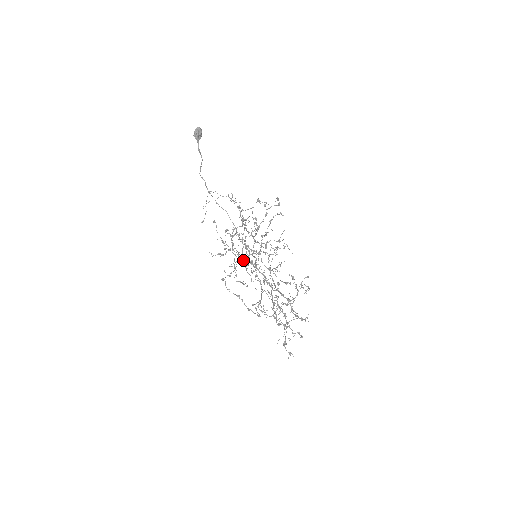
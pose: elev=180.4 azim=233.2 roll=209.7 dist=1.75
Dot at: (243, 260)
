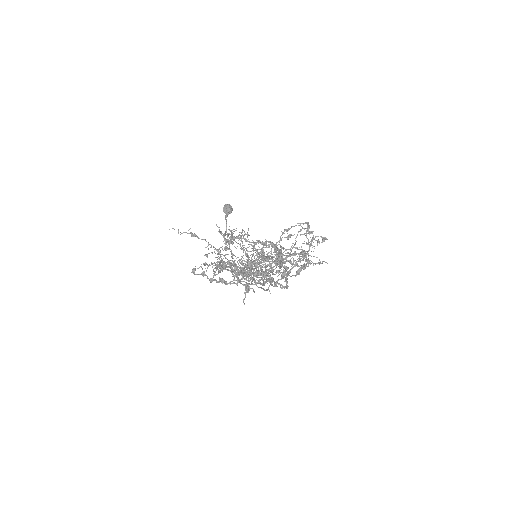
Dot at: occluded
